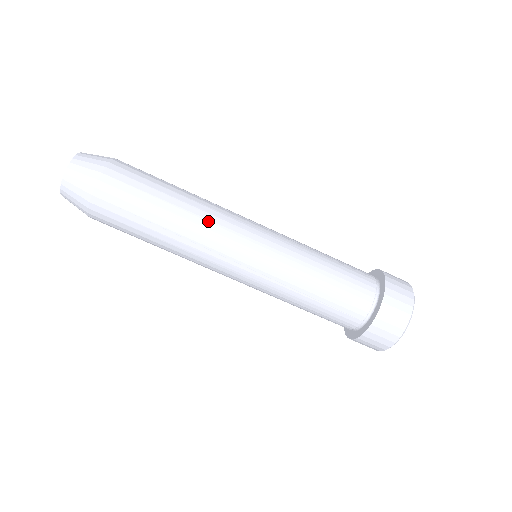
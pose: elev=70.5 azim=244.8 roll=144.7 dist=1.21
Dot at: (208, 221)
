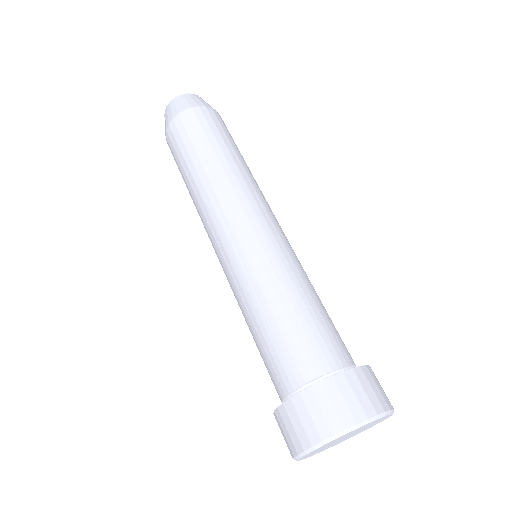
Dot at: occluded
